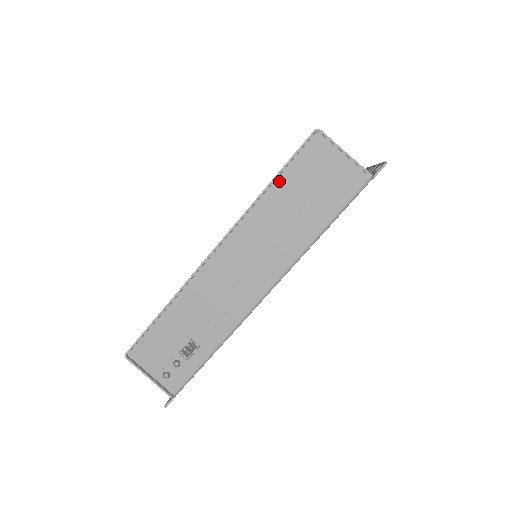
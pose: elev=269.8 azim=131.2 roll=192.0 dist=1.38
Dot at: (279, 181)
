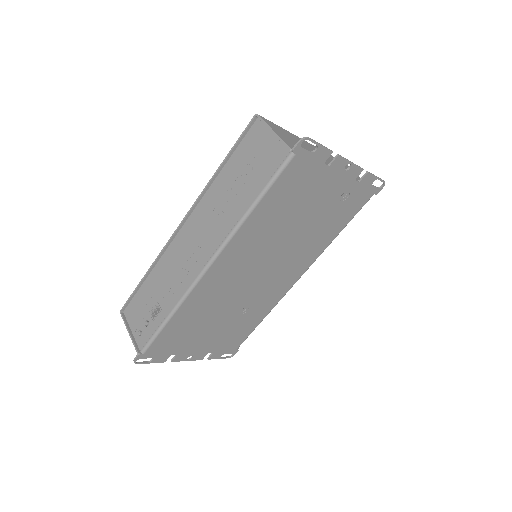
Dot at: (229, 163)
